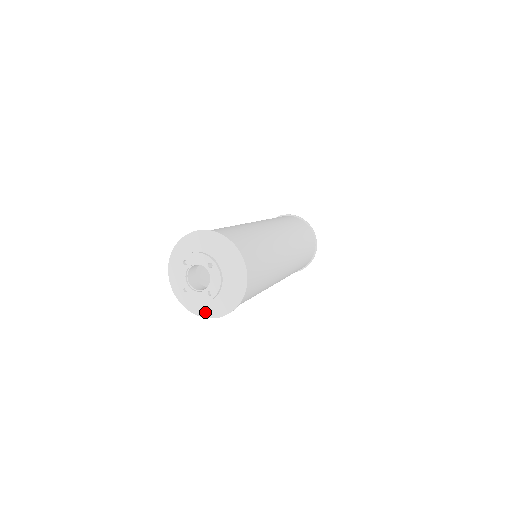
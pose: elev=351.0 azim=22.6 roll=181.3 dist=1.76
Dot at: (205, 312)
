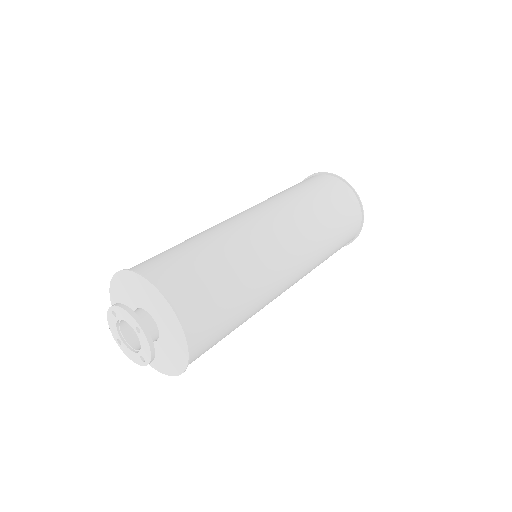
Dot at: occluded
